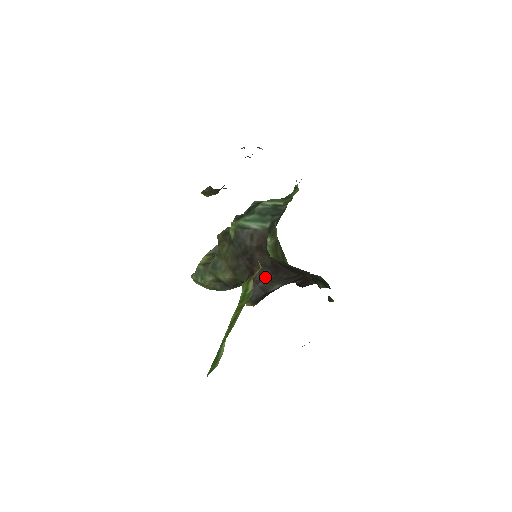
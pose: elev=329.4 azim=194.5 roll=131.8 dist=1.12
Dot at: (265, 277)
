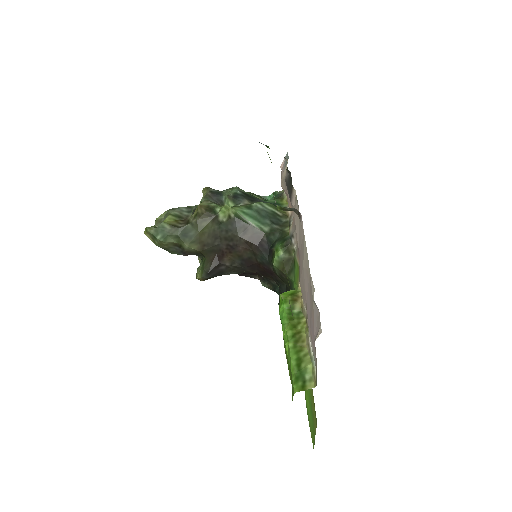
Dot at: (232, 264)
